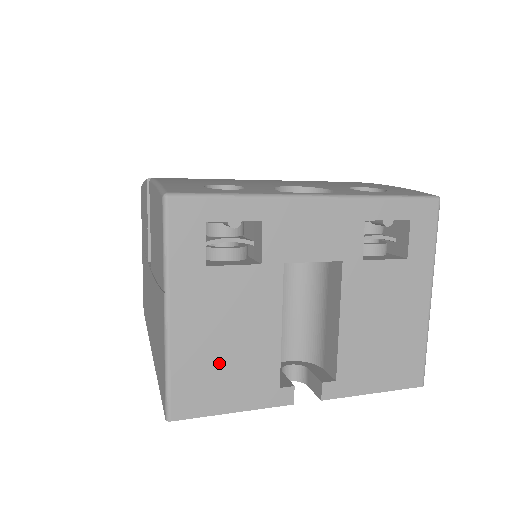
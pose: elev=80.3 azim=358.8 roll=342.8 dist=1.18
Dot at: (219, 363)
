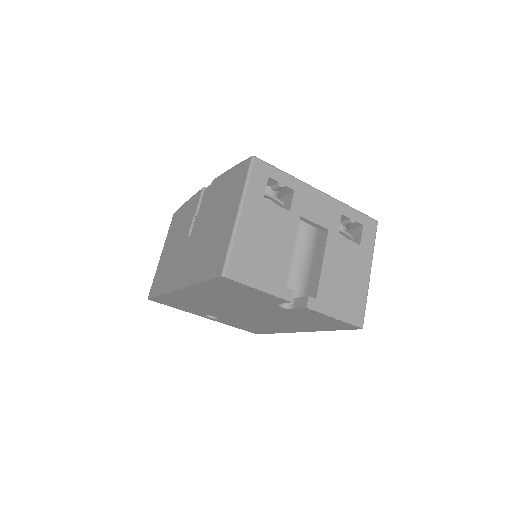
Dot at: (258, 255)
